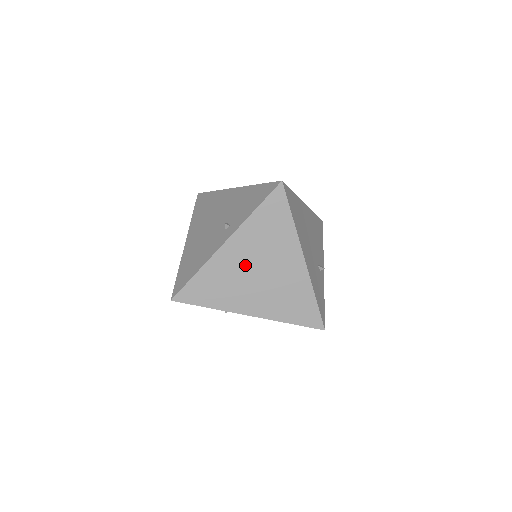
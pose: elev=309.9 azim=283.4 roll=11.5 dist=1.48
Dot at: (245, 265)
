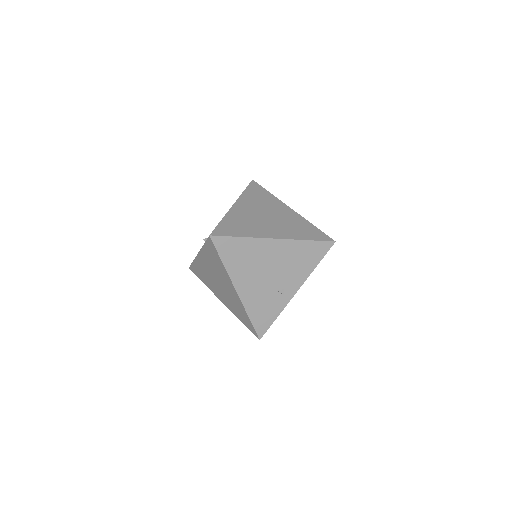
Dot at: (210, 273)
